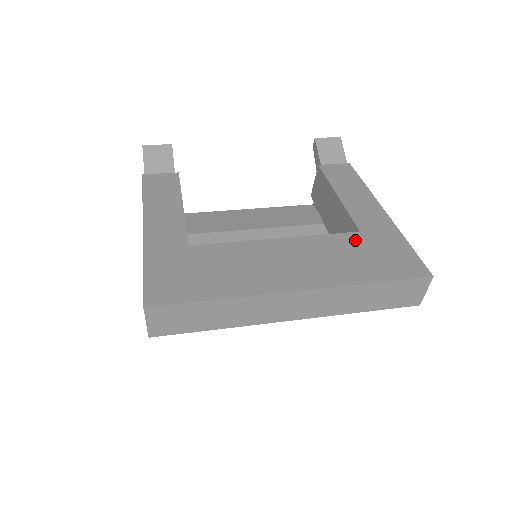
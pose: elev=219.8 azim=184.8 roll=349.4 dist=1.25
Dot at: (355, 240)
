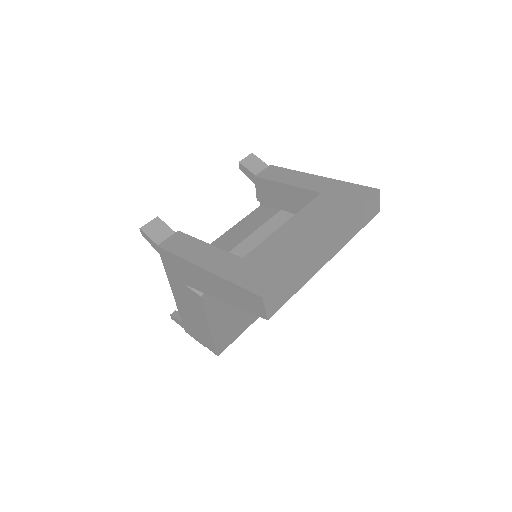
Dot at: (324, 198)
